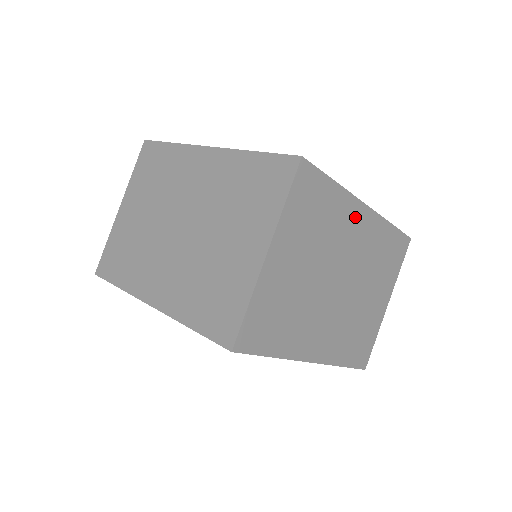
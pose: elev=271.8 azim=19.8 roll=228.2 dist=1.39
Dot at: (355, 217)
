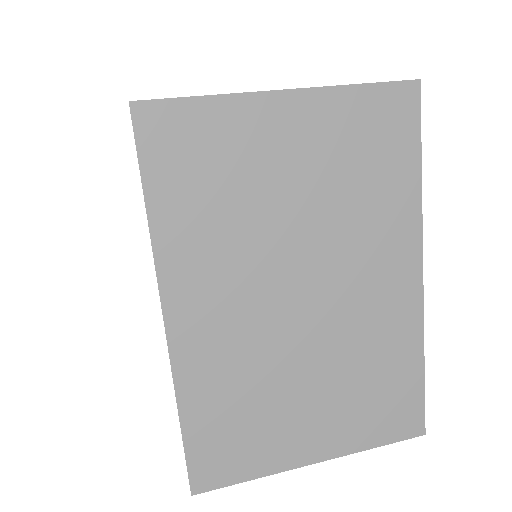
Dot at: (398, 257)
